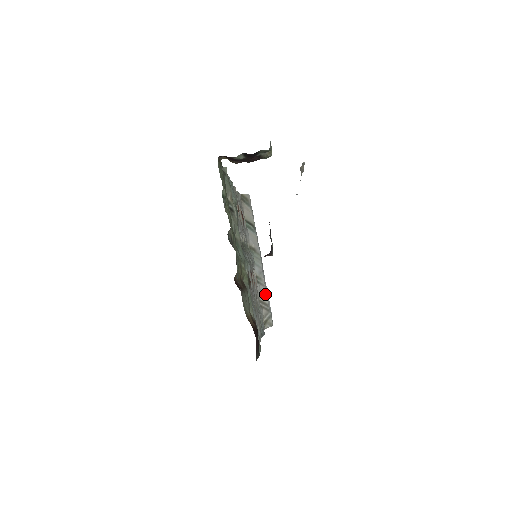
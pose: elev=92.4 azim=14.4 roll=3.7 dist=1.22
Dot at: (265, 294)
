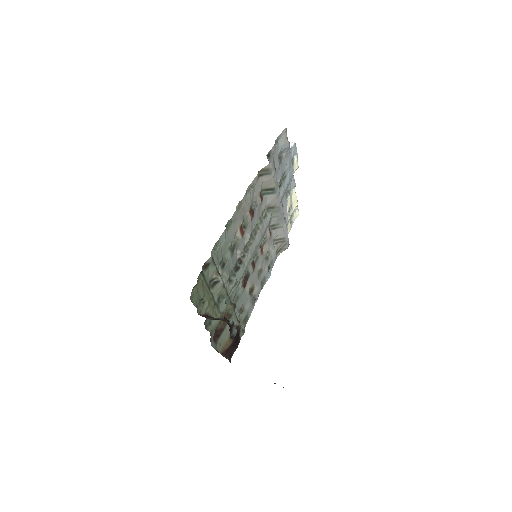
Dot at: (282, 232)
